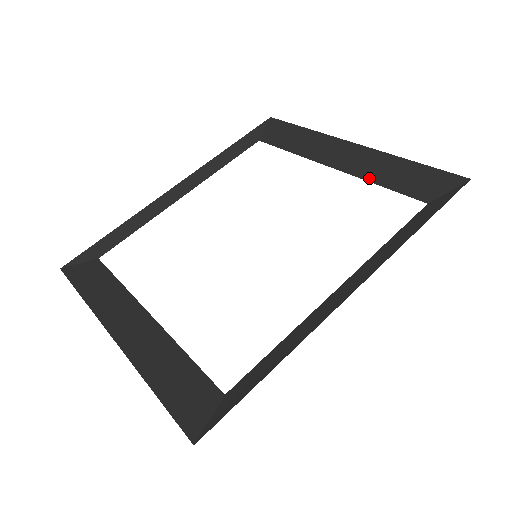
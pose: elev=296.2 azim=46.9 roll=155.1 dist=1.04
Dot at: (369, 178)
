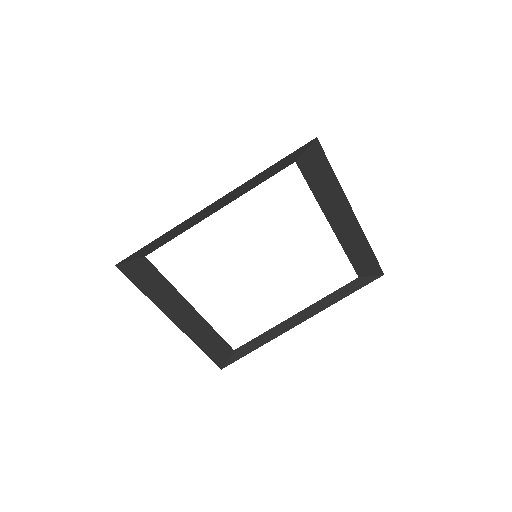
Dot at: (345, 248)
